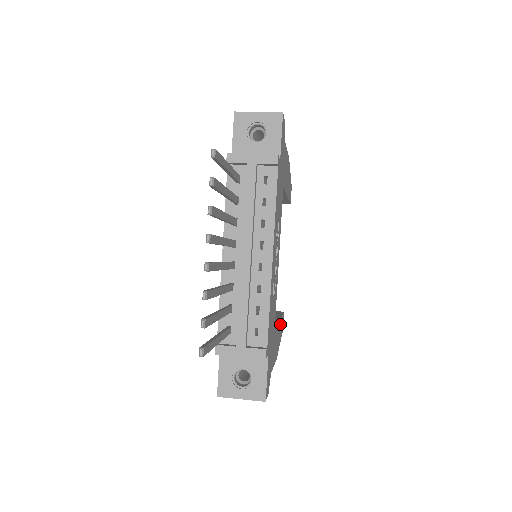
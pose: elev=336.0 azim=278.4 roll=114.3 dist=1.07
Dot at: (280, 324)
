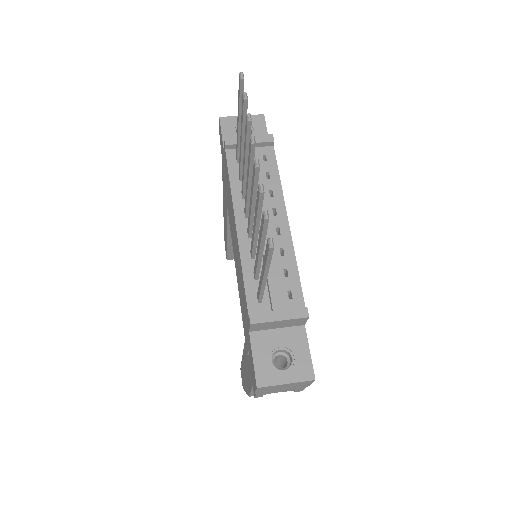
Dot at: occluded
